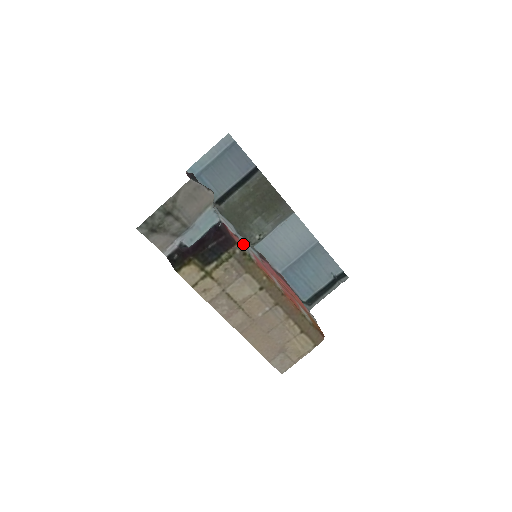
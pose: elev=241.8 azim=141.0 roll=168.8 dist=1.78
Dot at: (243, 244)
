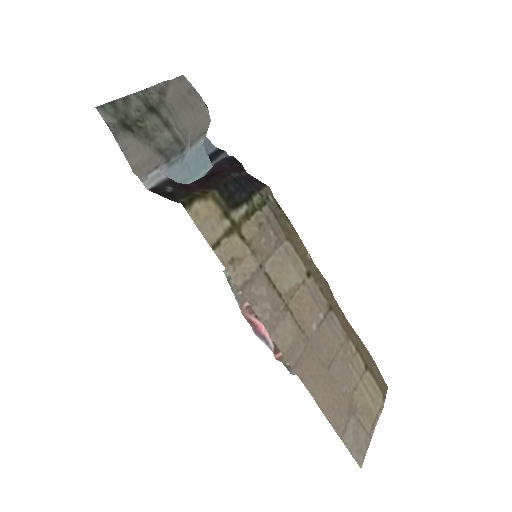
Dot at: occluded
